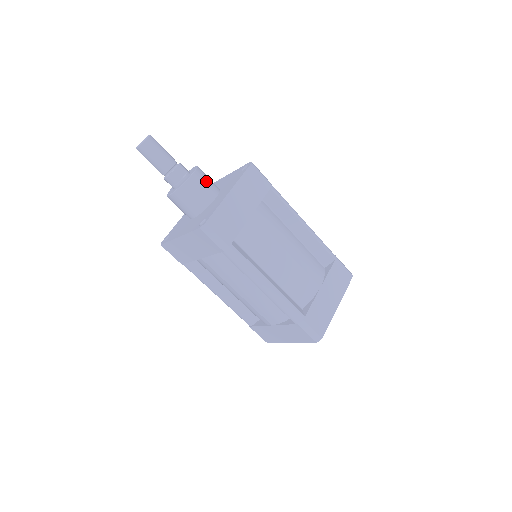
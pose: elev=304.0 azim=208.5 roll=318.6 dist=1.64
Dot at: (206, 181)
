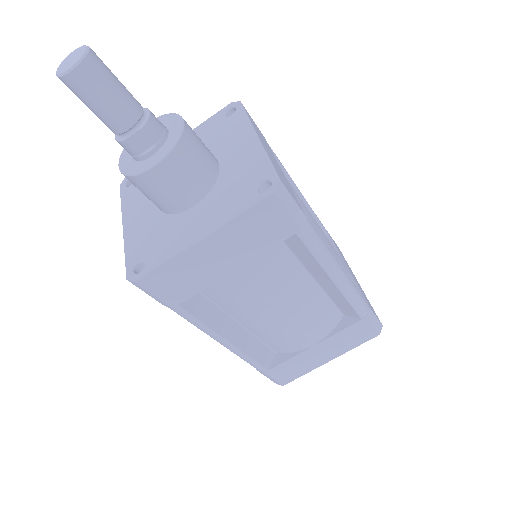
Dot at: (184, 176)
